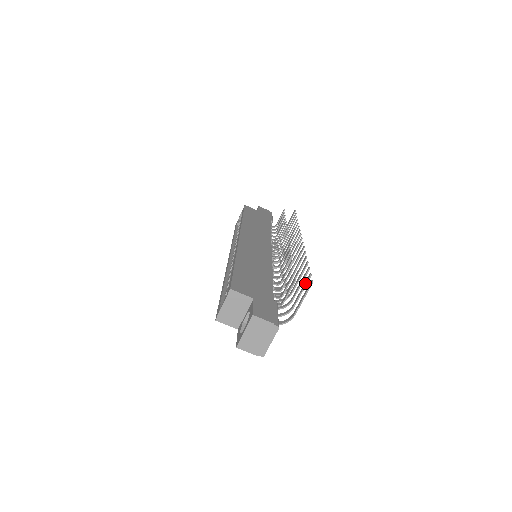
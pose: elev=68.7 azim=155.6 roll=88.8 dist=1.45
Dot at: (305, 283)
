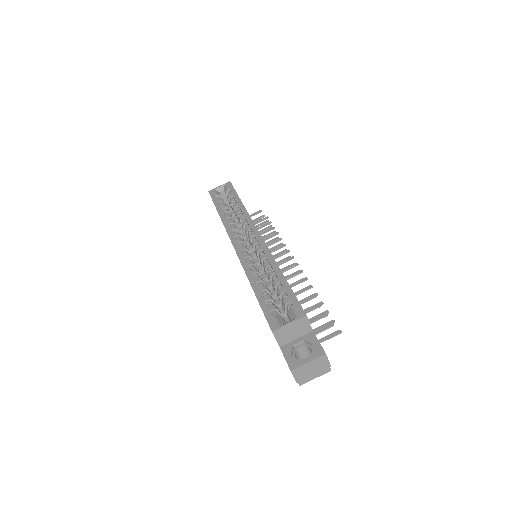
Dot at: occluded
